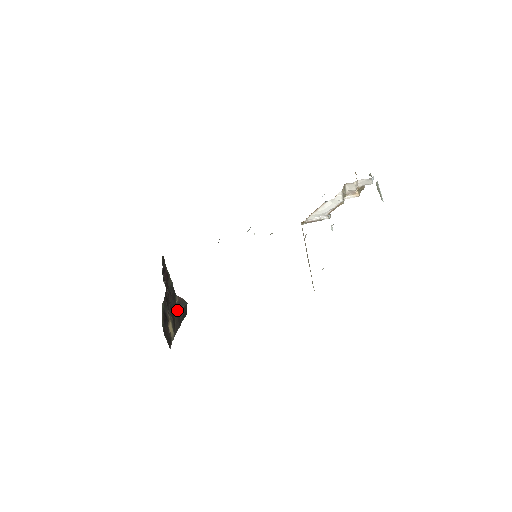
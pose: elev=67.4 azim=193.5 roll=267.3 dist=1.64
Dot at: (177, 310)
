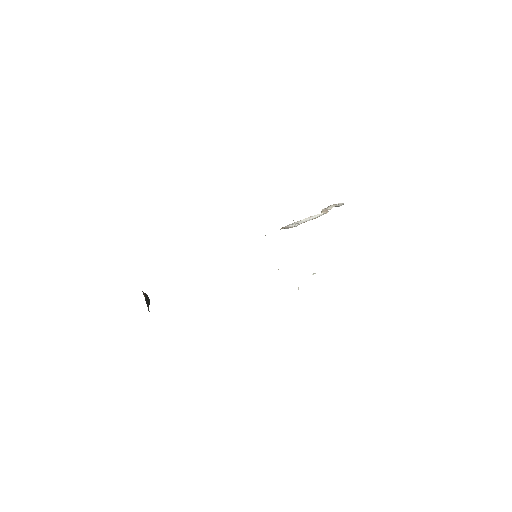
Dot at: (148, 308)
